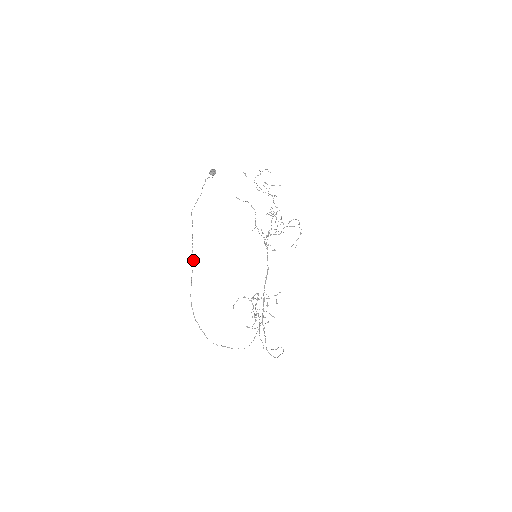
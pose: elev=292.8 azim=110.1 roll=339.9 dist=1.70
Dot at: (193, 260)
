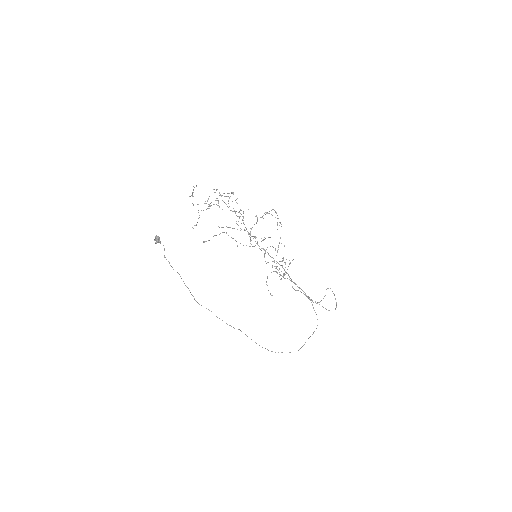
Dot at: occluded
